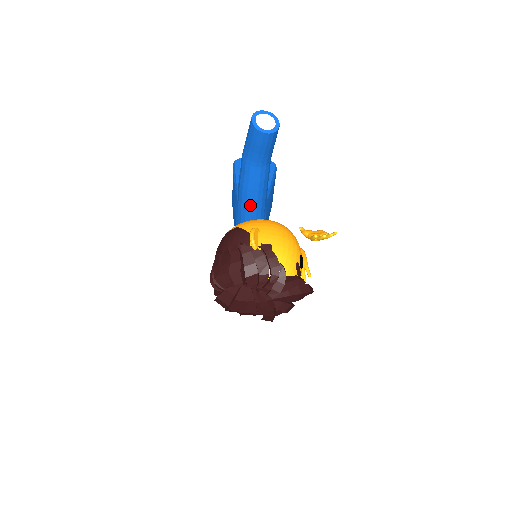
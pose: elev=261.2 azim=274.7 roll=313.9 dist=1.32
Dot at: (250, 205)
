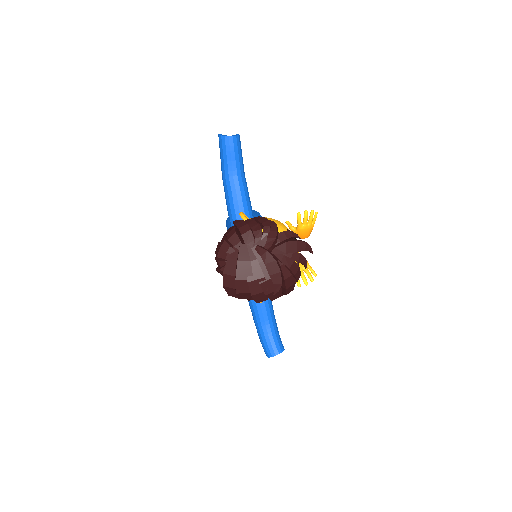
Dot at: (240, 219)
